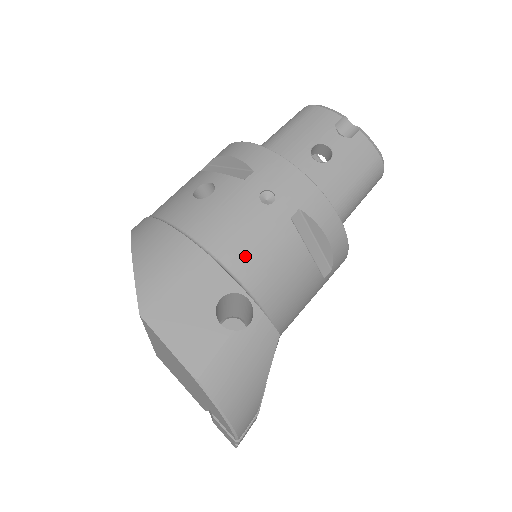
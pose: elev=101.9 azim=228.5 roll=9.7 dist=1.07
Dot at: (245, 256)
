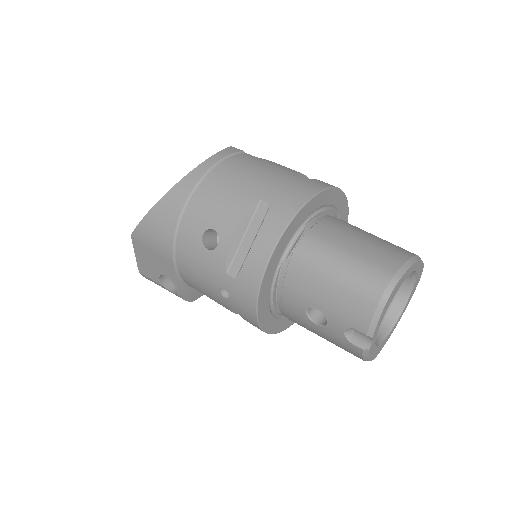
Dot at: (193, 284)
